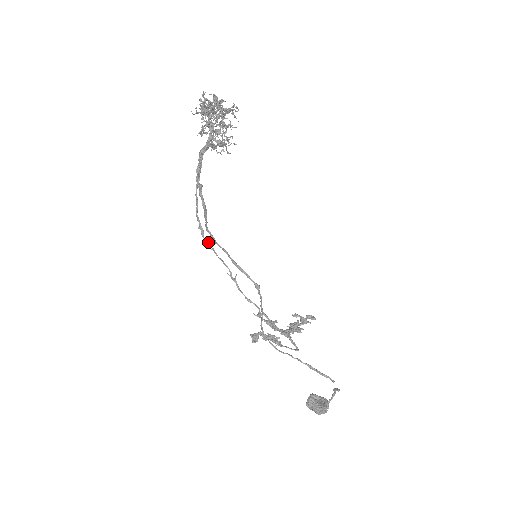
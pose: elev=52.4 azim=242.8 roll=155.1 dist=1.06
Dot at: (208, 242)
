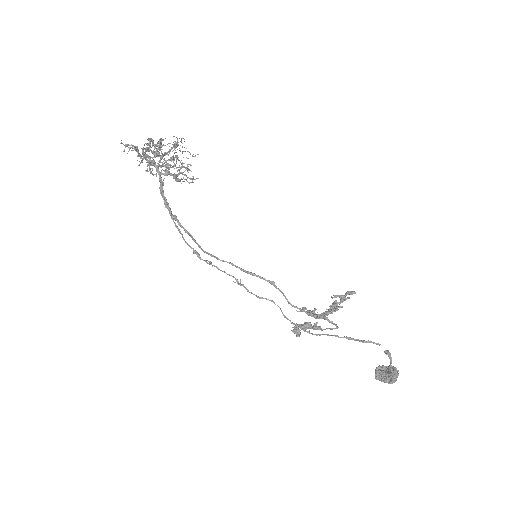
Dot at: (209, 262)
